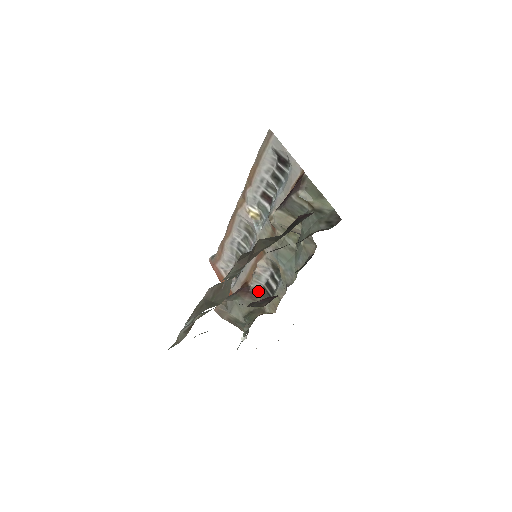
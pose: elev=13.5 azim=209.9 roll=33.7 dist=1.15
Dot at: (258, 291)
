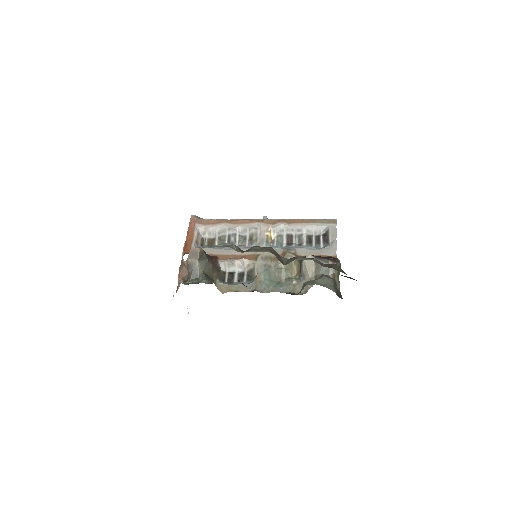
Dot at: (219, 270)
